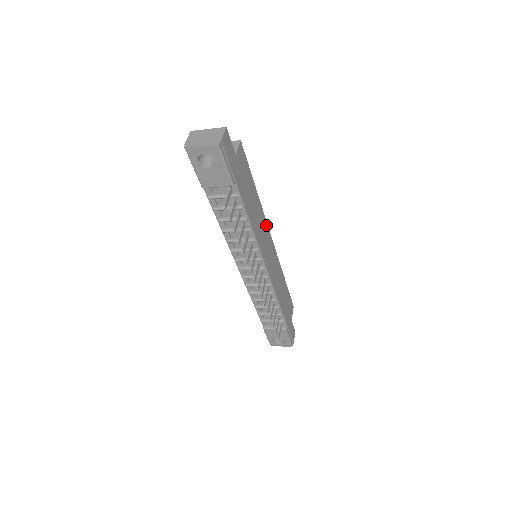
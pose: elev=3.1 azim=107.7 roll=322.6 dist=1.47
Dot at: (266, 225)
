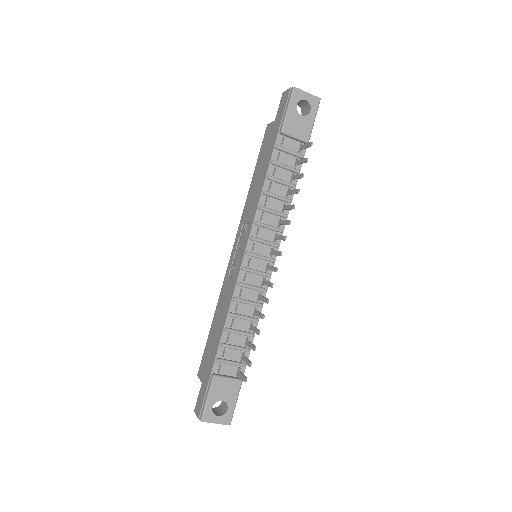
Dot at: occluded
